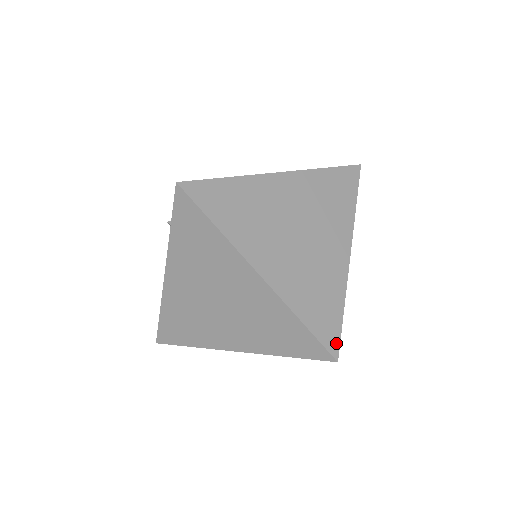
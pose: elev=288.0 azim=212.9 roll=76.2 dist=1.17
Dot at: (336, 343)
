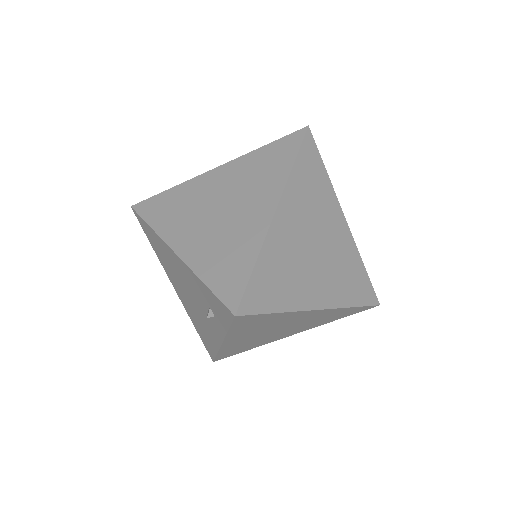
Dot at: (373, 295)
